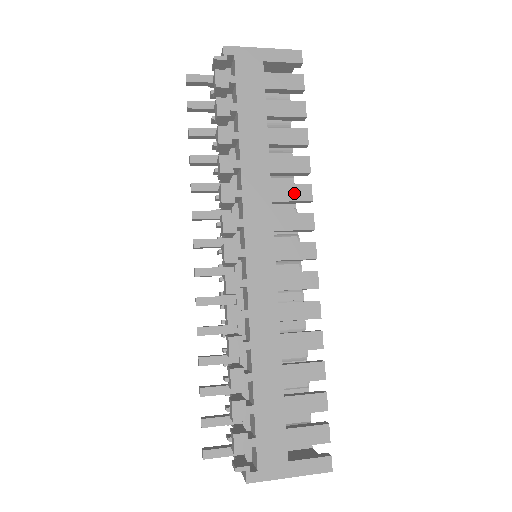
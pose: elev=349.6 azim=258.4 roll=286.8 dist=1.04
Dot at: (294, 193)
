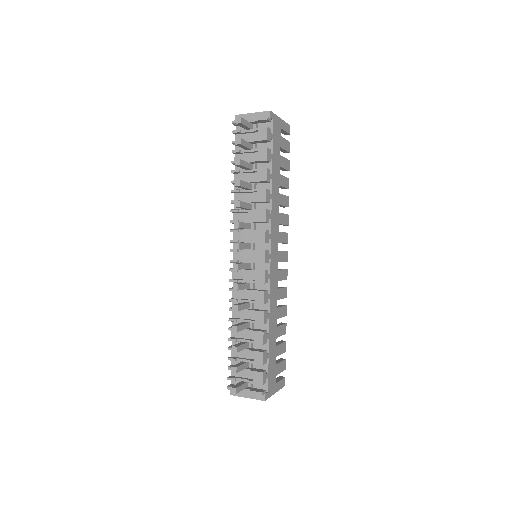
Dot at: (284, 219)
